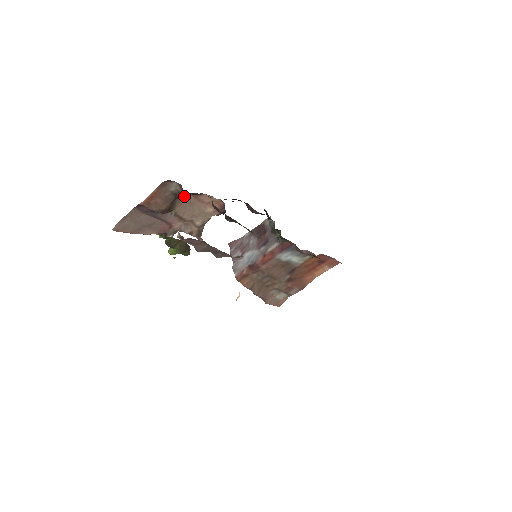
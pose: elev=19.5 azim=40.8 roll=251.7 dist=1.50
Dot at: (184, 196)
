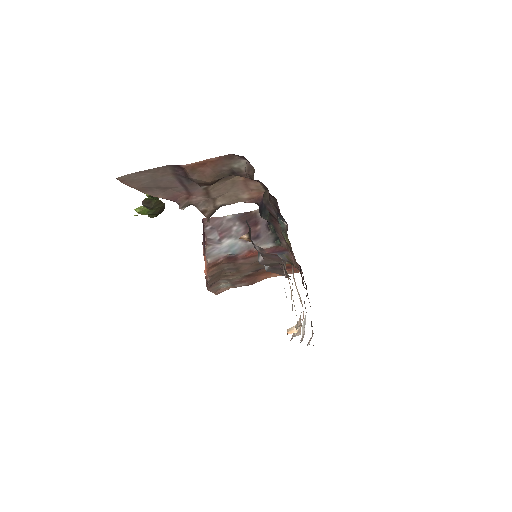
Dot at: occluded
